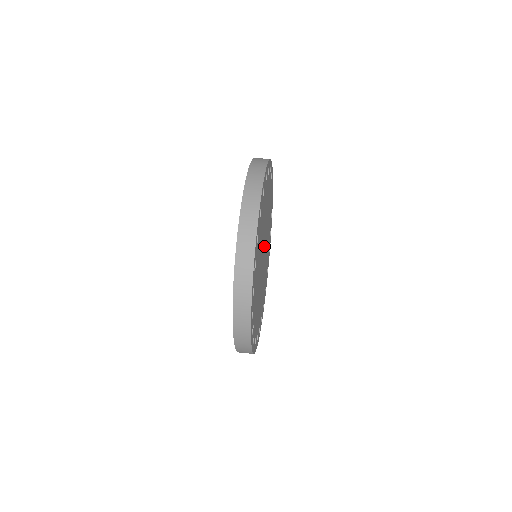
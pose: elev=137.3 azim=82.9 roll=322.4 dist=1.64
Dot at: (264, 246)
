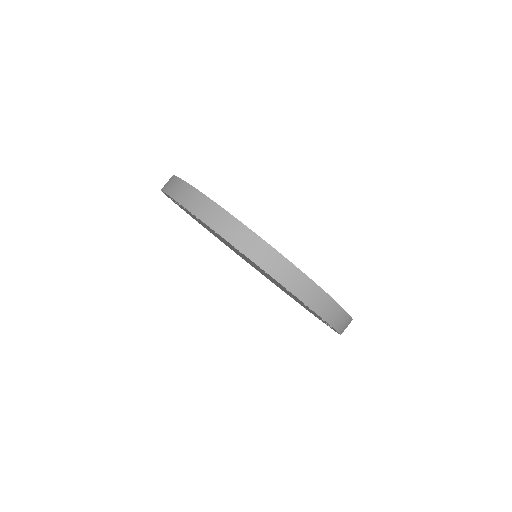
Dot at: occluded
